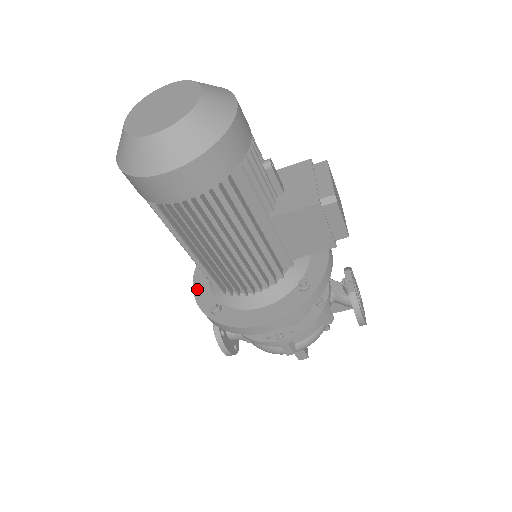
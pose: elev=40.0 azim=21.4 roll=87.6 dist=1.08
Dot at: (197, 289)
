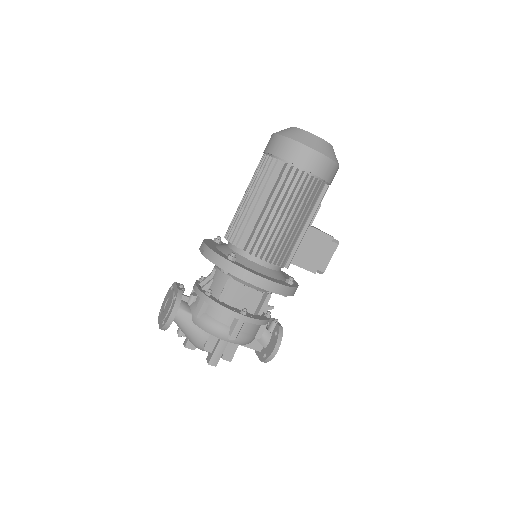
Dot at: (210, 246)
